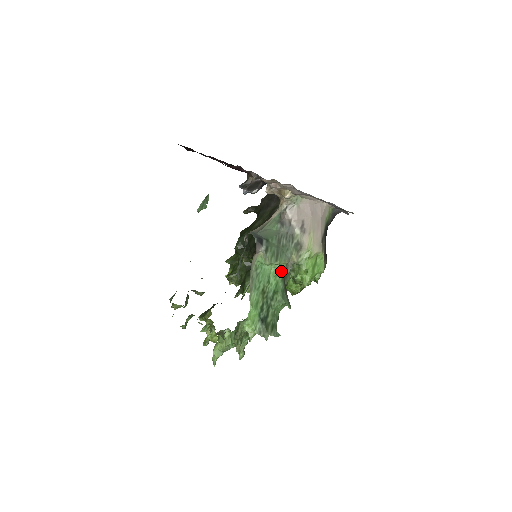
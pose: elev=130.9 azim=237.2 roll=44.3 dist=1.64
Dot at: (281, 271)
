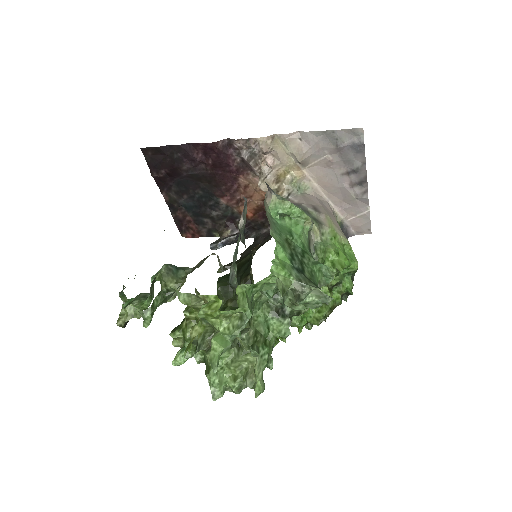
Dot at: (304, 236)
